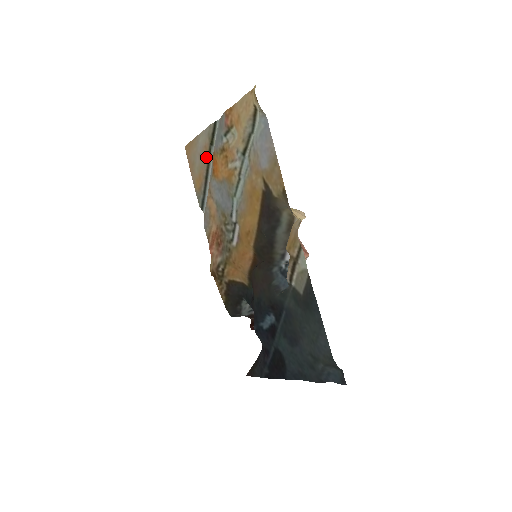
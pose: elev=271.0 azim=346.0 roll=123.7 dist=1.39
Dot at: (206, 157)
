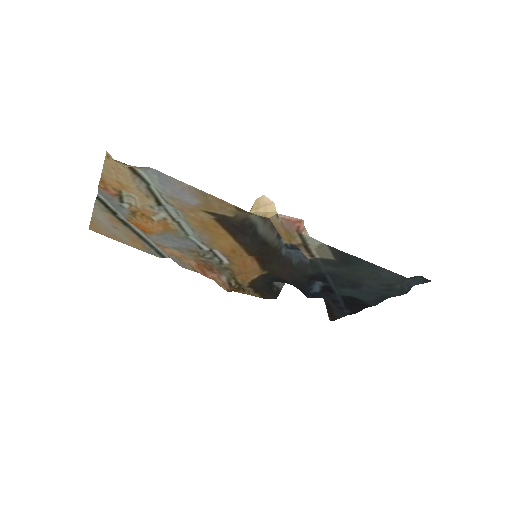
Dot at: (122, 226)
